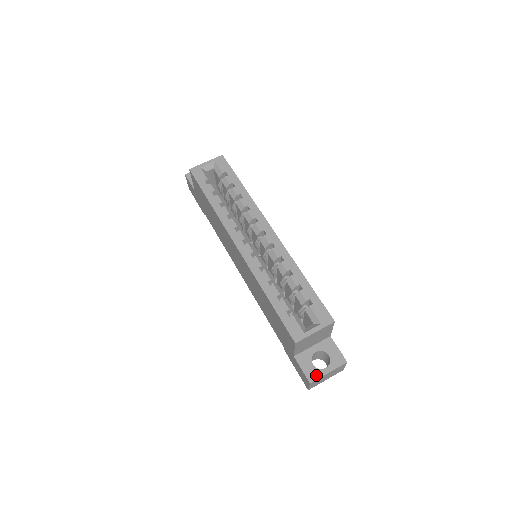
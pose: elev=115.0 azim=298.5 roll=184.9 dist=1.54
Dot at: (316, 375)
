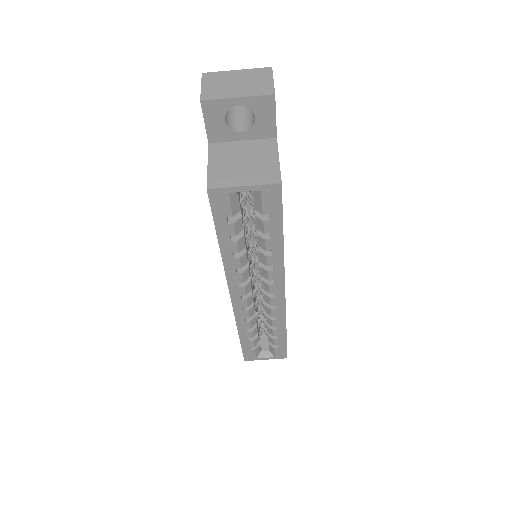
Dot at: occluded
